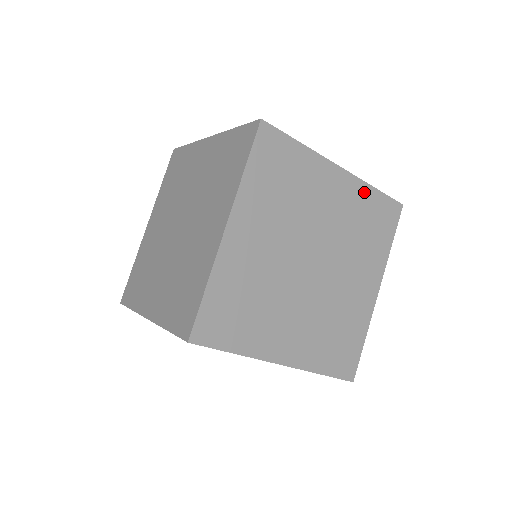
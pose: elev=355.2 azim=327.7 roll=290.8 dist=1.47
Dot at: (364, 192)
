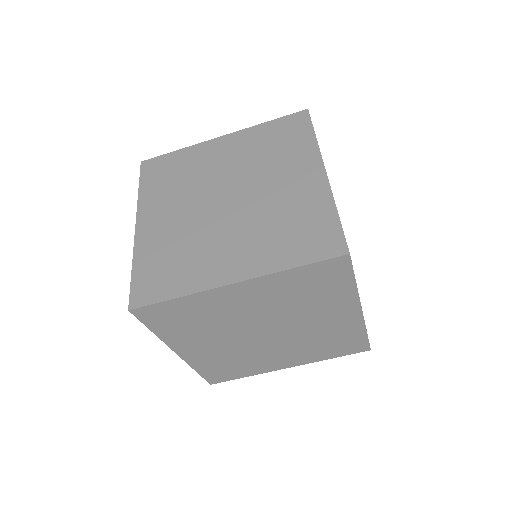
Dot at: (256, 132)
